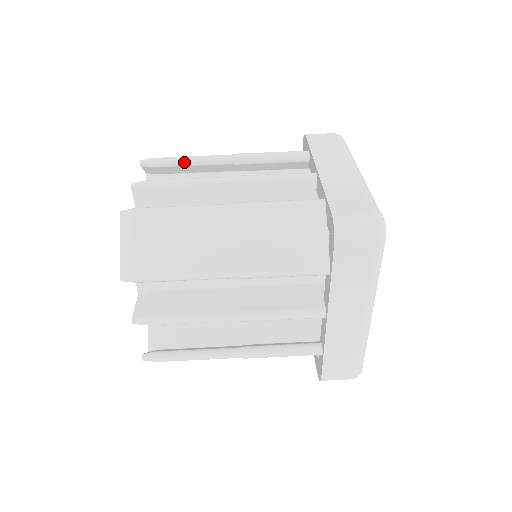
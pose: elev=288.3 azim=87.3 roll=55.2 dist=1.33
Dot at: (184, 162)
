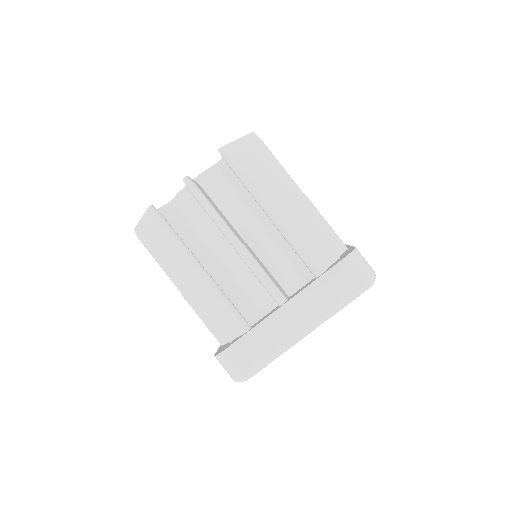
Dot at: occluded
